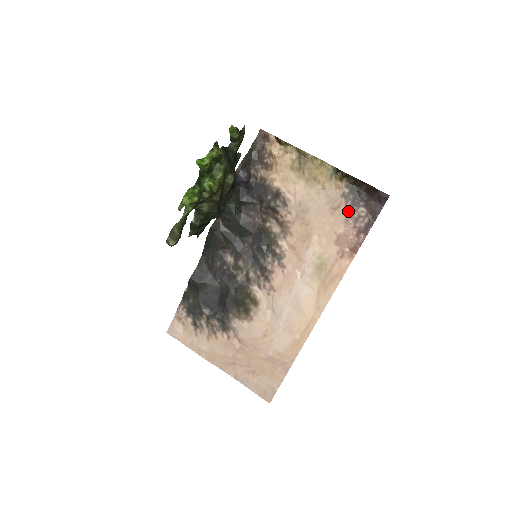
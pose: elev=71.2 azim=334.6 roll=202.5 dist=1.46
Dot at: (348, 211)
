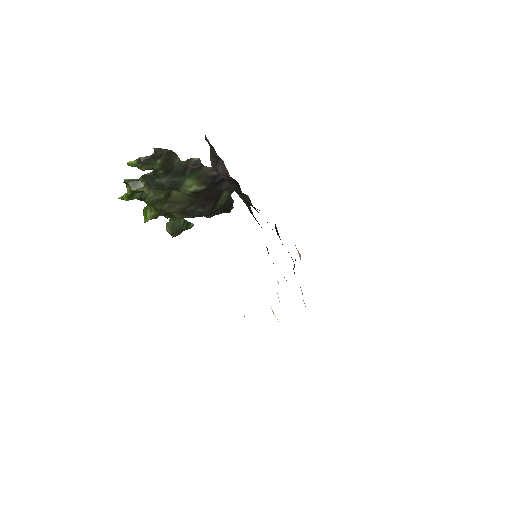
Dot at: occluded
